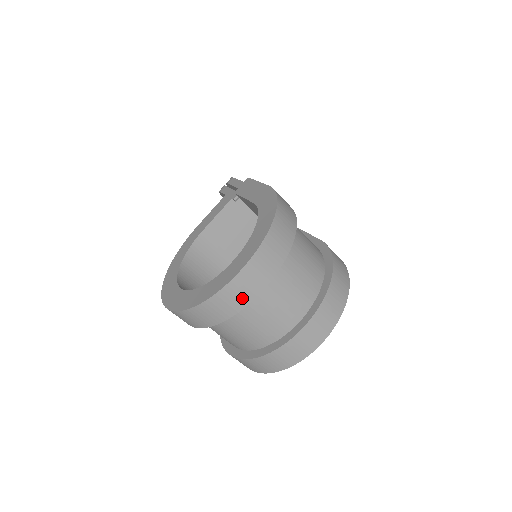
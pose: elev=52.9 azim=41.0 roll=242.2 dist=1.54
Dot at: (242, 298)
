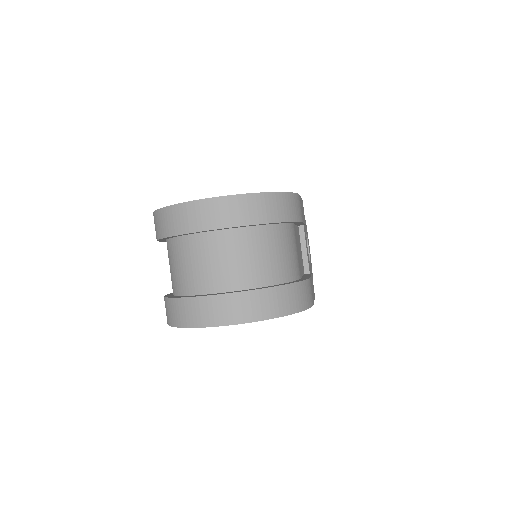
Dot at: (192, 223)
